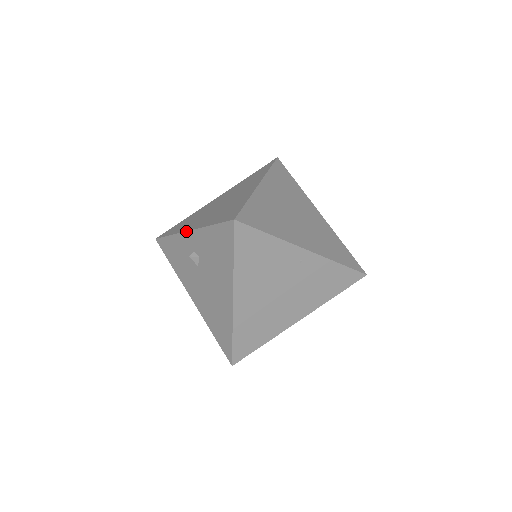
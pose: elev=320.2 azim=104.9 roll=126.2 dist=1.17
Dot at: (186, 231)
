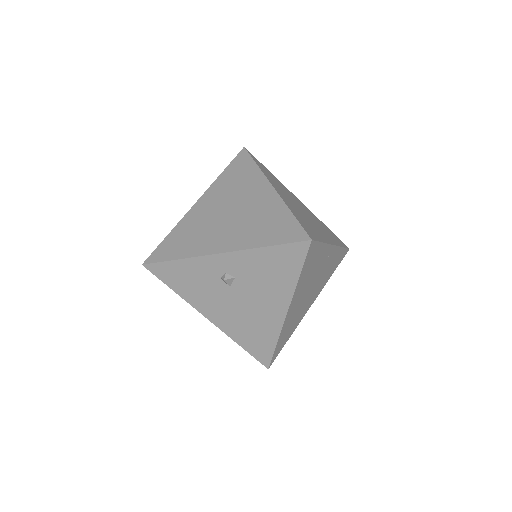
Dot at: (215, 254)
